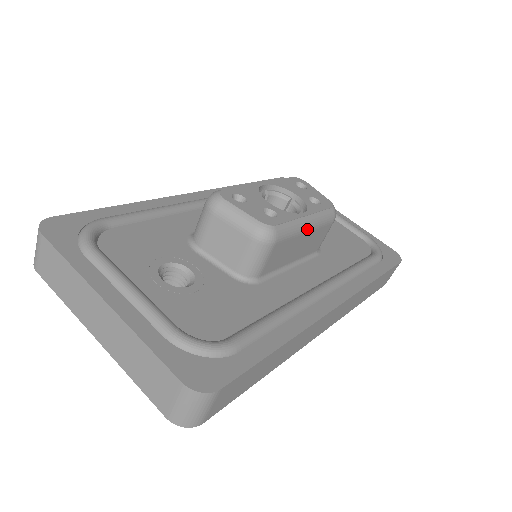
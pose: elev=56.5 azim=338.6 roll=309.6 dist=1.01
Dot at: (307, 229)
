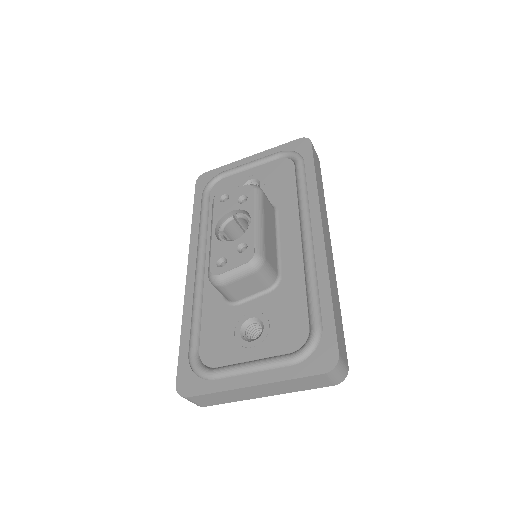
Dot at: (263, 223)
